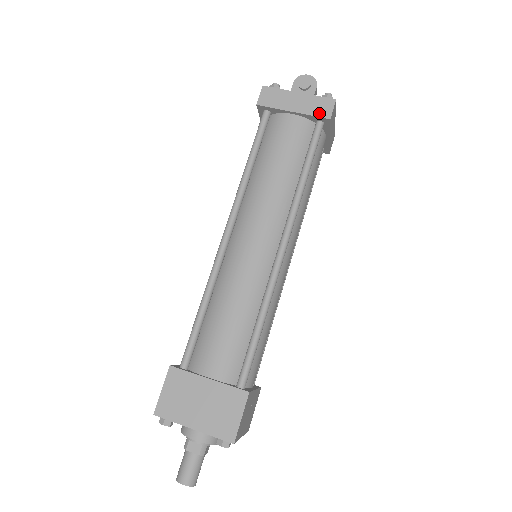
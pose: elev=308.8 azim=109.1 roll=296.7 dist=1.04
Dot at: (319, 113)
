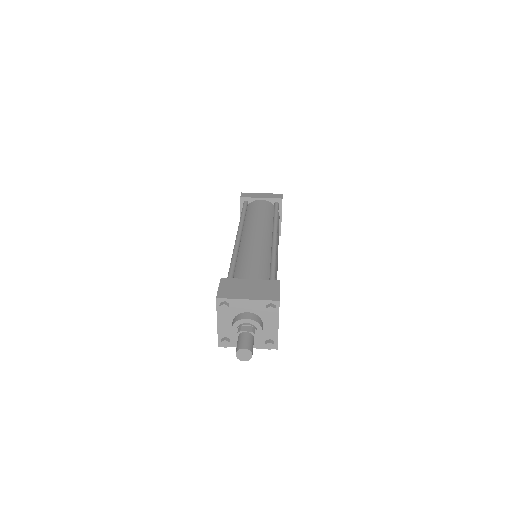
Dot at: (276, 197)
